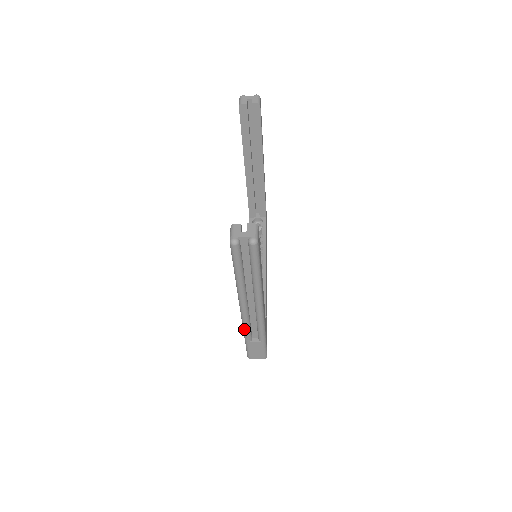
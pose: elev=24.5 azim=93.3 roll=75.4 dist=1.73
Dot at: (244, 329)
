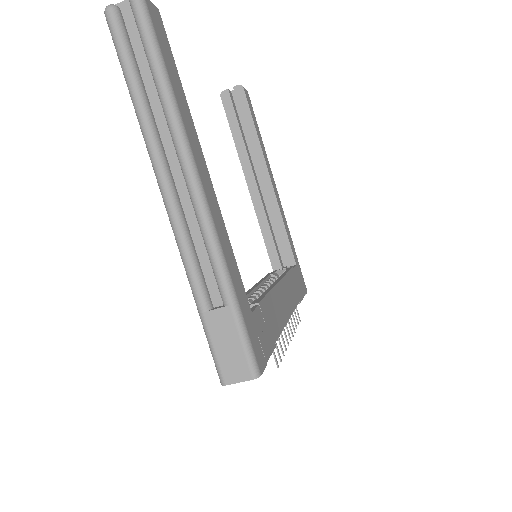
Dot at: (185, 266)
